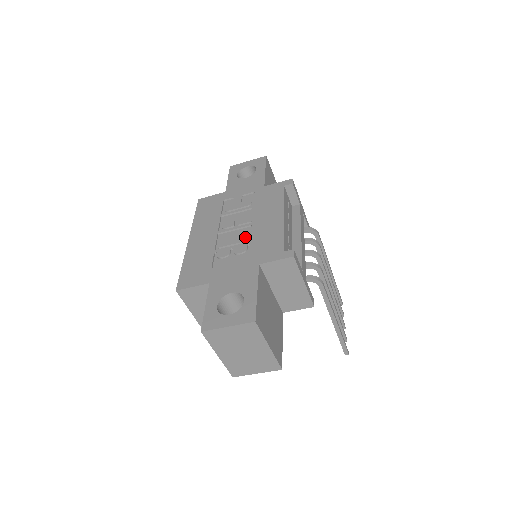
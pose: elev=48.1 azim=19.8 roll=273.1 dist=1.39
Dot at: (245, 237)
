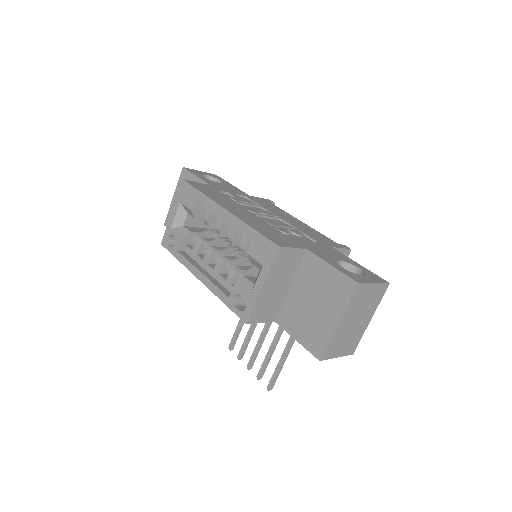
Dot at: (289, 225)
